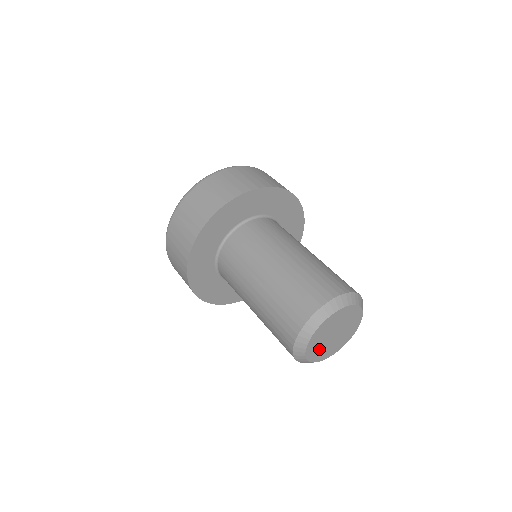
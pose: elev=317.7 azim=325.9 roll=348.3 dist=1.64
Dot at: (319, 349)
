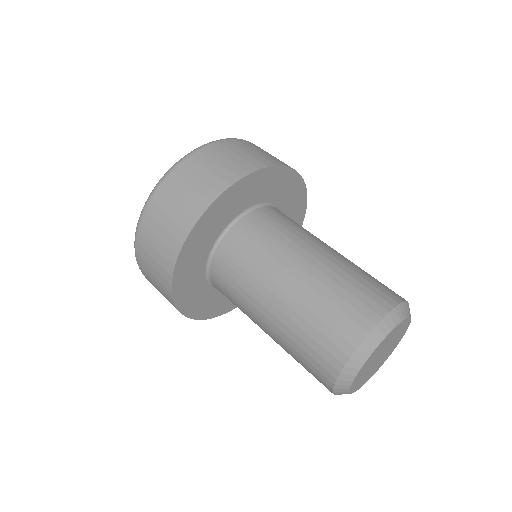
Dot at: (362, 376)
